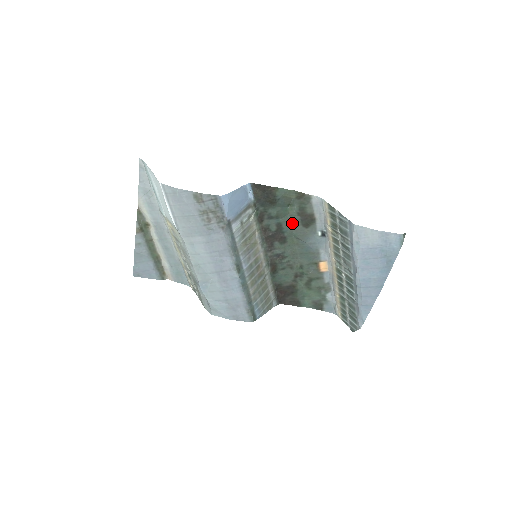
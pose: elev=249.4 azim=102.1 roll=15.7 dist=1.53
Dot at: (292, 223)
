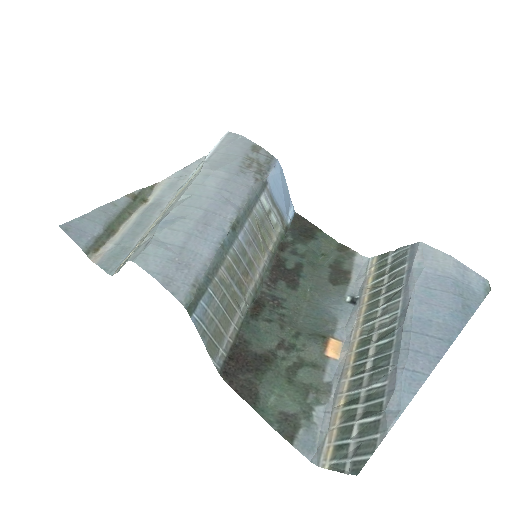
Dot at: (316, 273)
